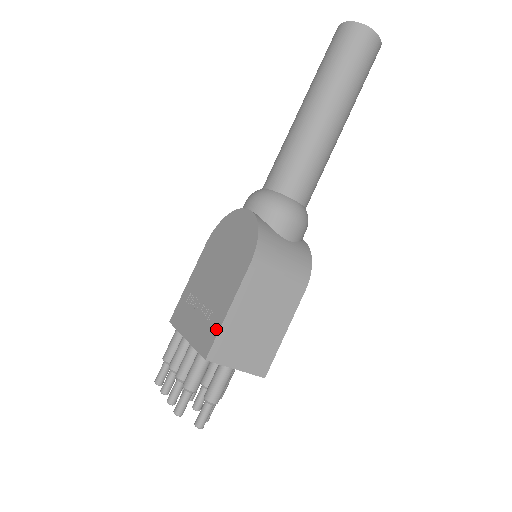
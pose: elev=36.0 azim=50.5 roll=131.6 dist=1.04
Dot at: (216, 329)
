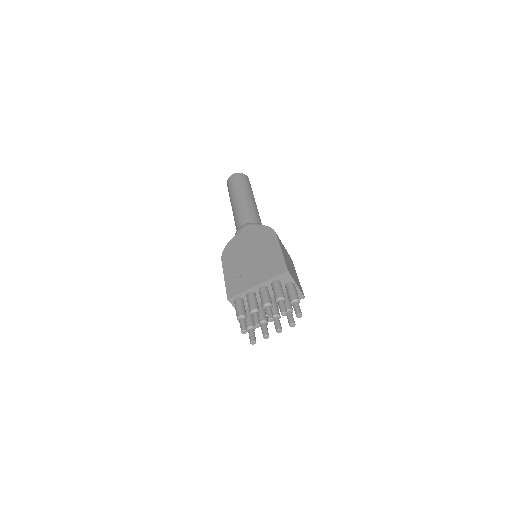
Dot at: (281, 260)
